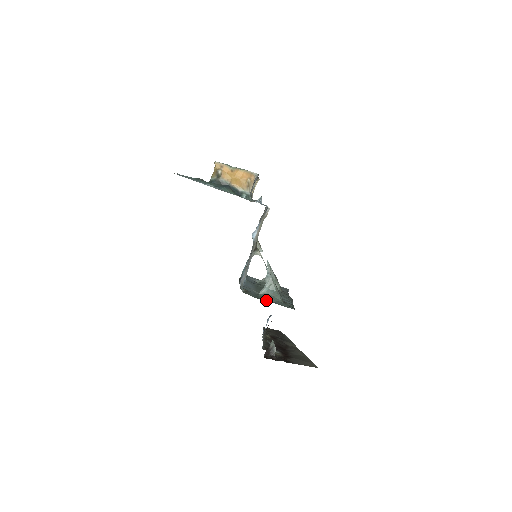
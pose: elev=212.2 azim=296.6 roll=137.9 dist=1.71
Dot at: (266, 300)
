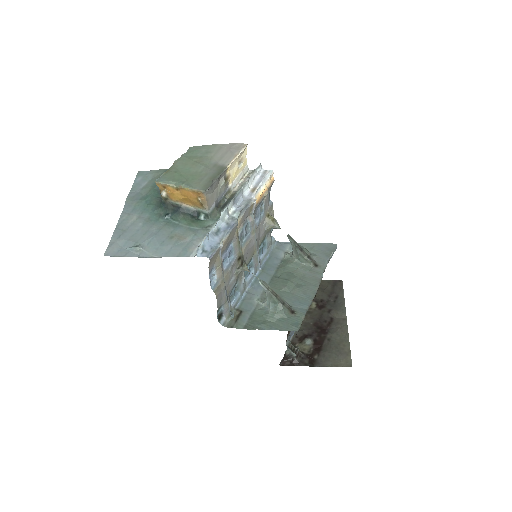
Dot at: (260, 326)
